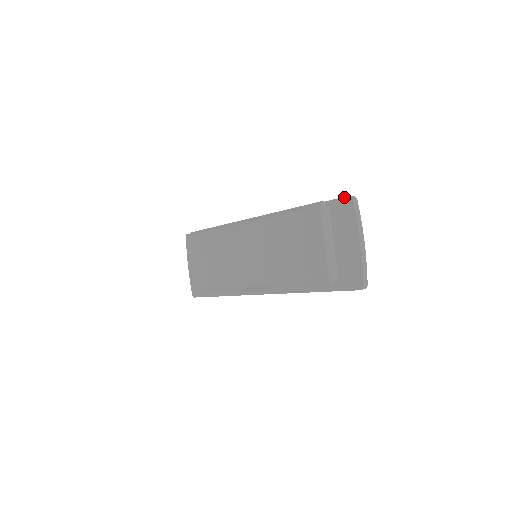
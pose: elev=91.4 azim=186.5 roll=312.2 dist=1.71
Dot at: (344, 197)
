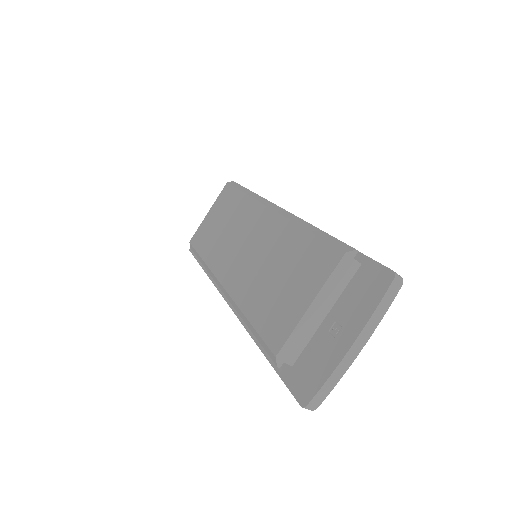
Dot at: (386, 267)
